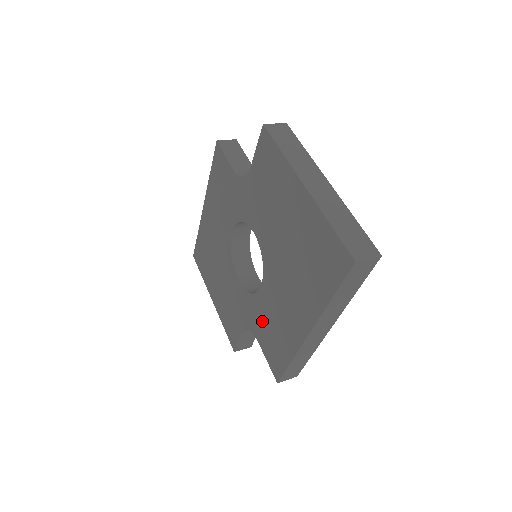
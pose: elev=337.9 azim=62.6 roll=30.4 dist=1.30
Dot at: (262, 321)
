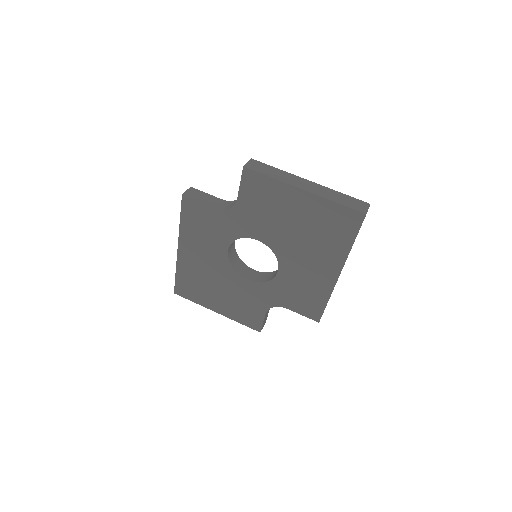
Dot at: (288, 293)
